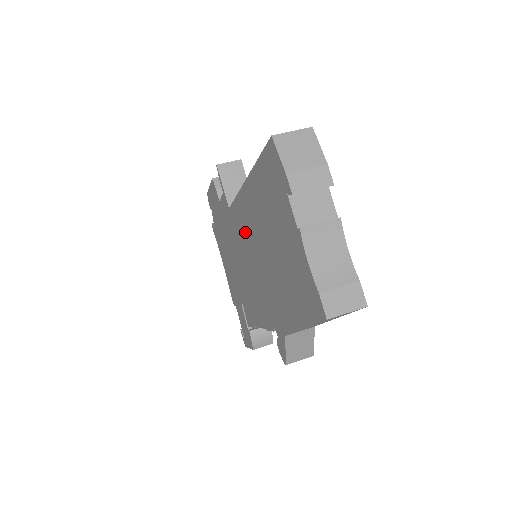
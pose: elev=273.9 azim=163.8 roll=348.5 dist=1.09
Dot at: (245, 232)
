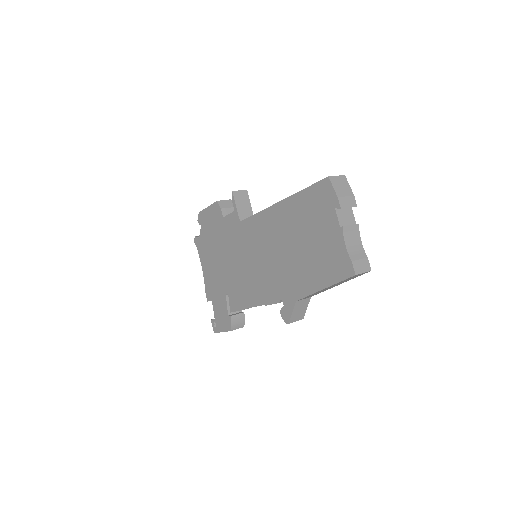
Dot at: (262, 236)
